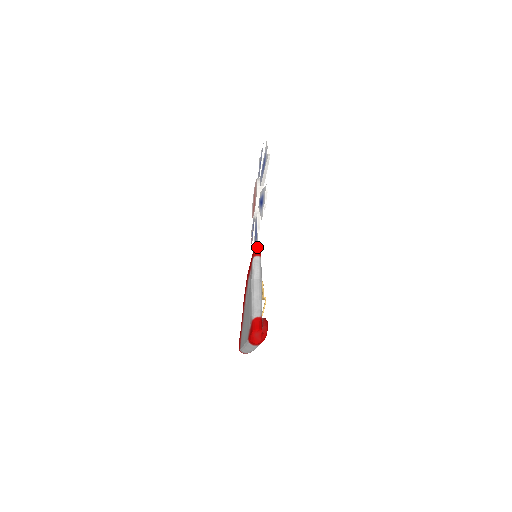
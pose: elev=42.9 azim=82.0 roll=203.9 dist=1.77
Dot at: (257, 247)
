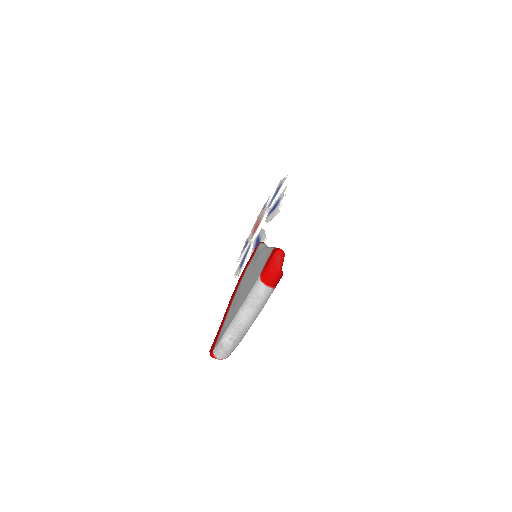
Dot at: (262, 241)
